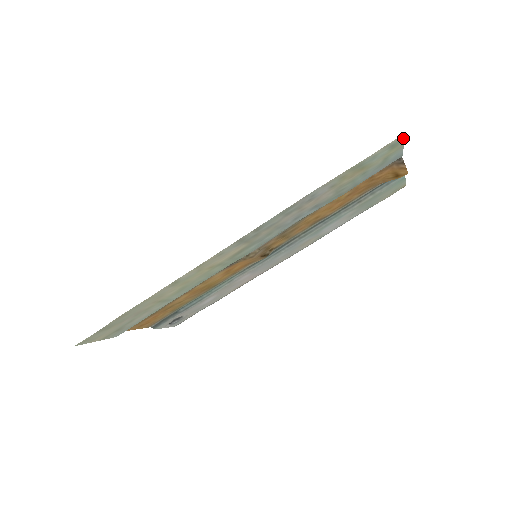
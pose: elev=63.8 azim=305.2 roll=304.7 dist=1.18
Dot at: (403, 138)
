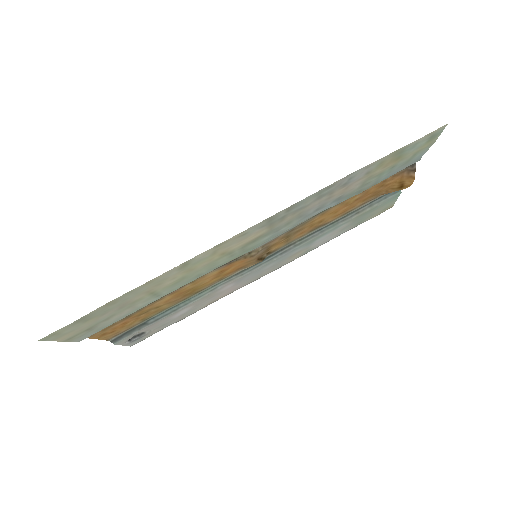
Dot at: (442, 130)
